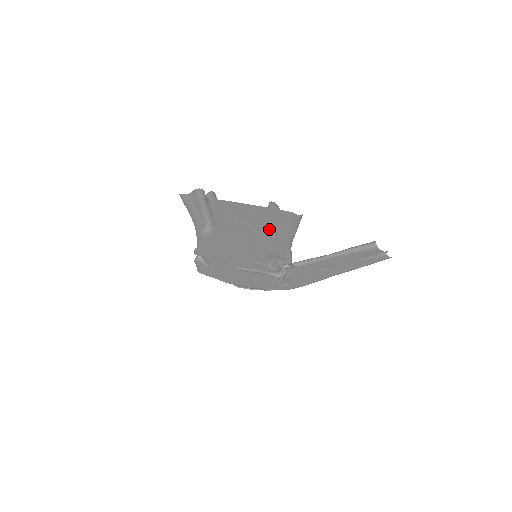
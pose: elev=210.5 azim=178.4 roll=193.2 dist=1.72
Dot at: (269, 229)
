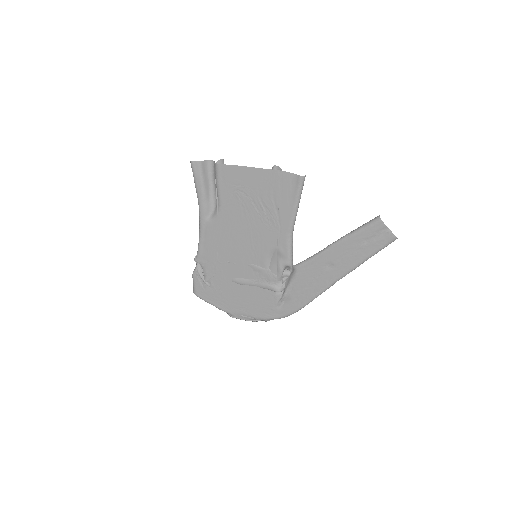
Dot at: (271, 205)
